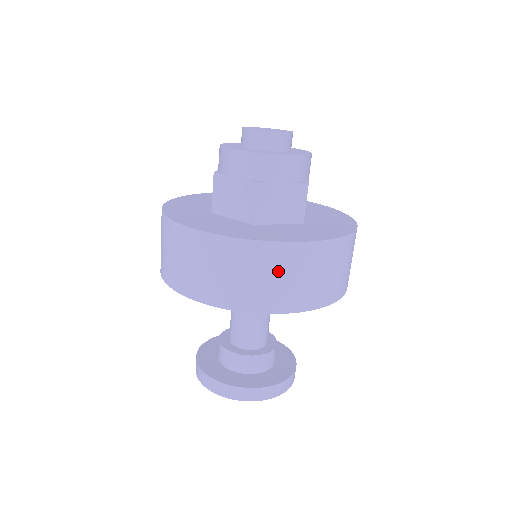
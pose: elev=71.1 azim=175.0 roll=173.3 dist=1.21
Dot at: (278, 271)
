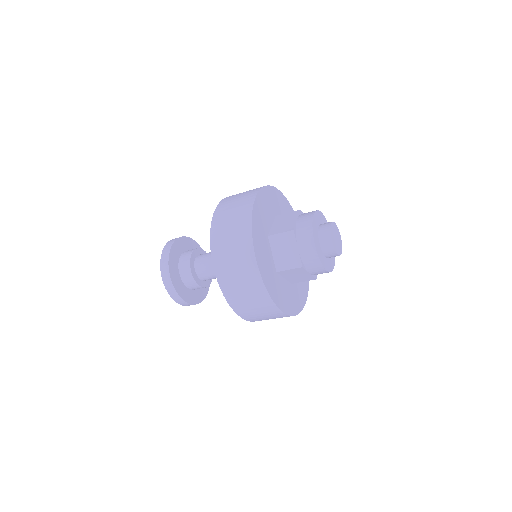
Dot at: (261, 310)
